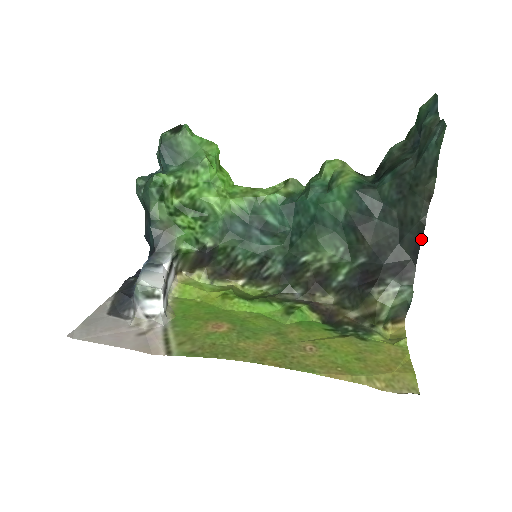
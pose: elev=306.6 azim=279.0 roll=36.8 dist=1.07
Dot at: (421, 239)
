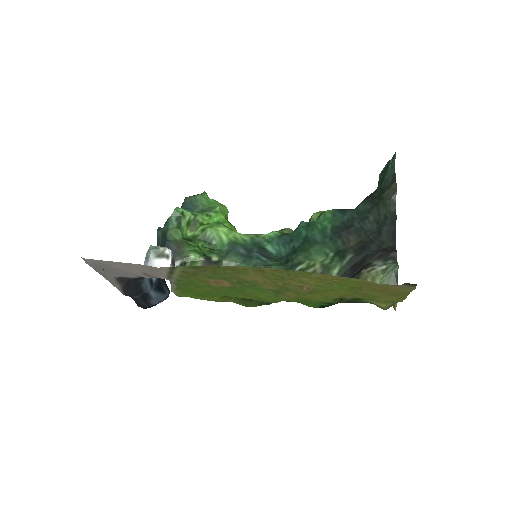
Dot at: (395, 227)
